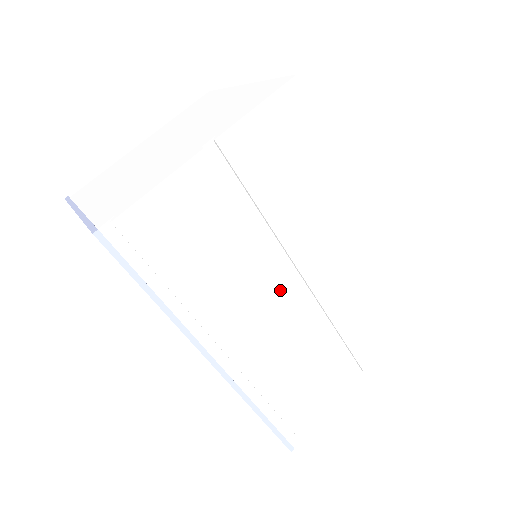
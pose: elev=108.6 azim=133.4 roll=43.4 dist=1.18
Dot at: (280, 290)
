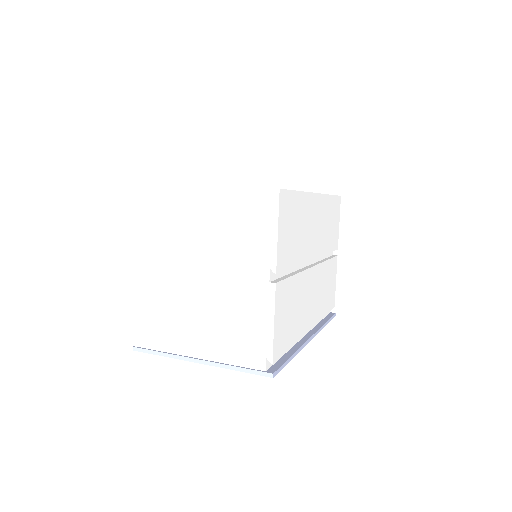
Dot at: (312, 277)
